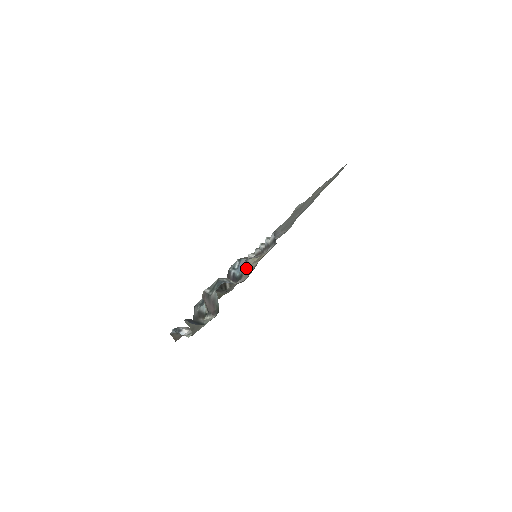
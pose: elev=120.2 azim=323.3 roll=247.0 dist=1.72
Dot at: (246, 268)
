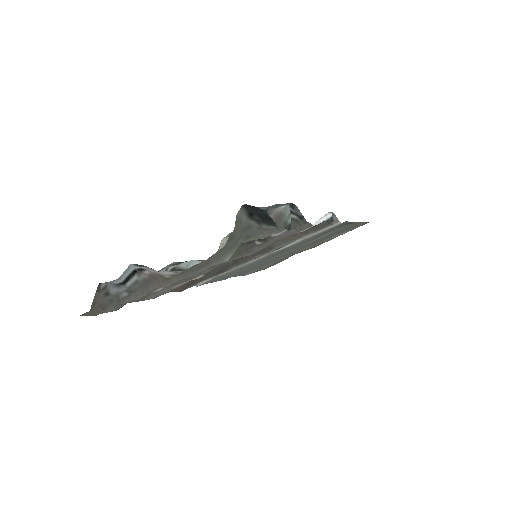
Dot at: occluded
